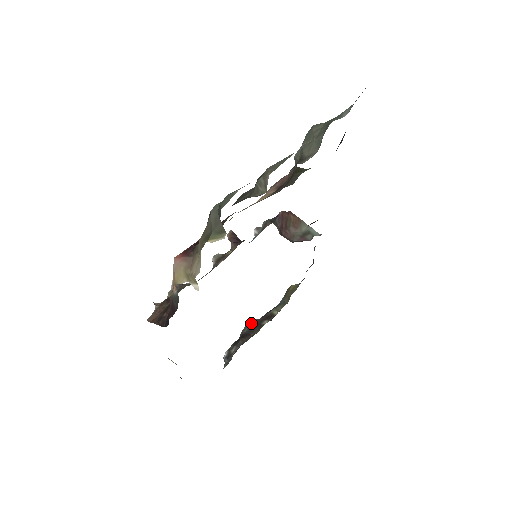
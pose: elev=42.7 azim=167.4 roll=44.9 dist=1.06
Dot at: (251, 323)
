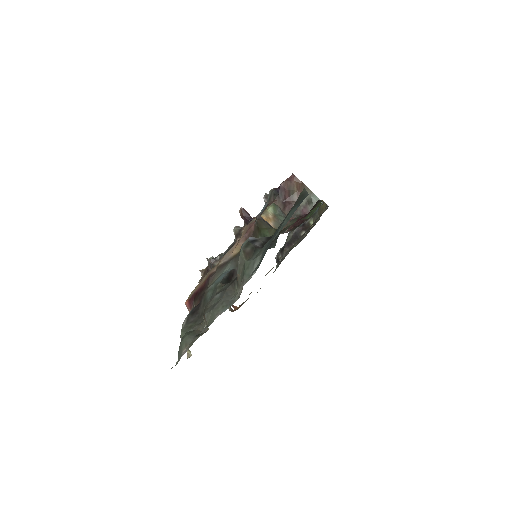
Dot at: (292, 233)
